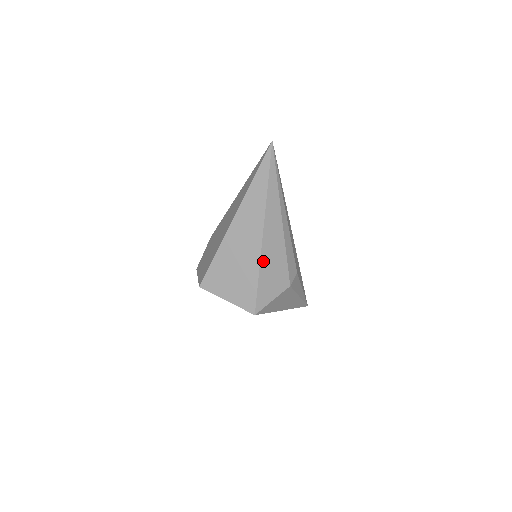
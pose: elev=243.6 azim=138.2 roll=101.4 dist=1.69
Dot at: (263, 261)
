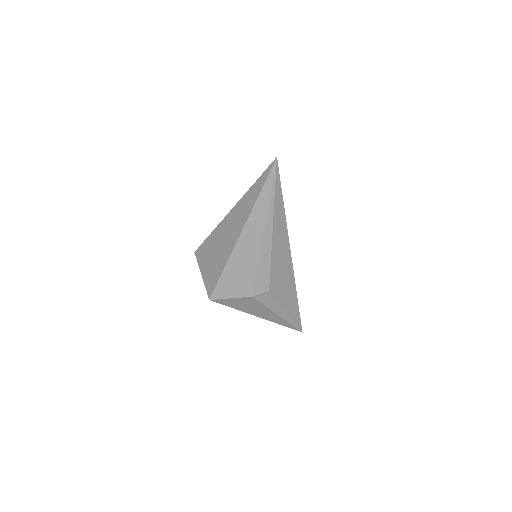
Dot at: (232, 260)
